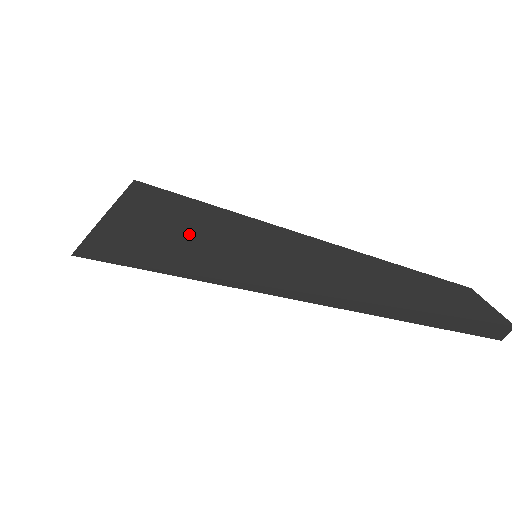
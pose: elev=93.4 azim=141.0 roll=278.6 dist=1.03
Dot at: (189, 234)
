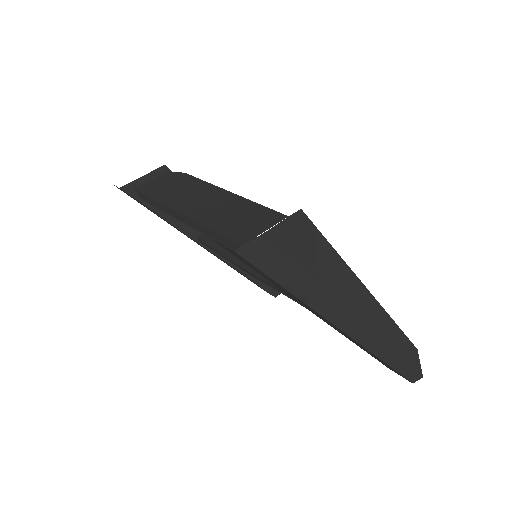
Dot at: (312, 264)
